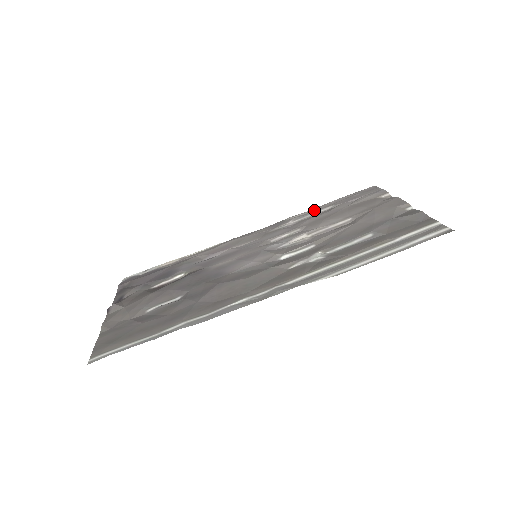
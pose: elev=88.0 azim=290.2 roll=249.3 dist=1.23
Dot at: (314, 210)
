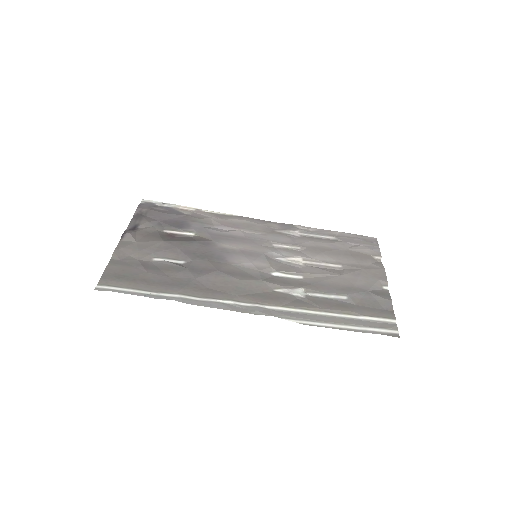
Dot at: (320, 232)
